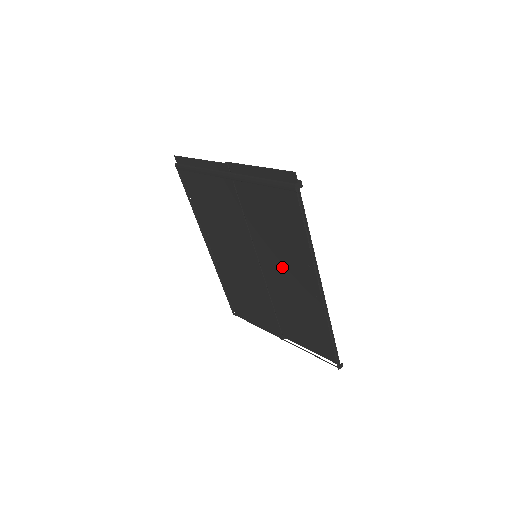
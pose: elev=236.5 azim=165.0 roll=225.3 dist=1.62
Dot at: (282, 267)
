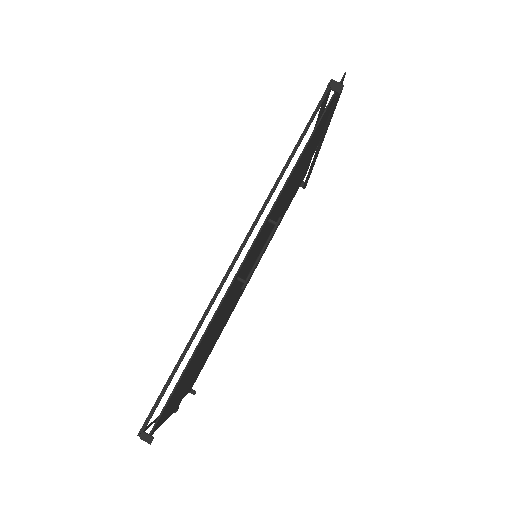
Dot at: occluded
